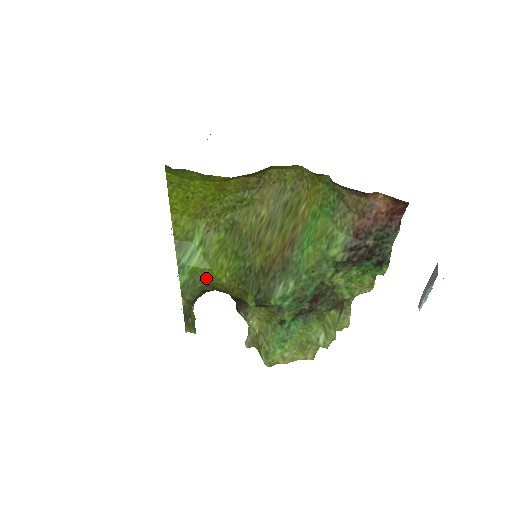
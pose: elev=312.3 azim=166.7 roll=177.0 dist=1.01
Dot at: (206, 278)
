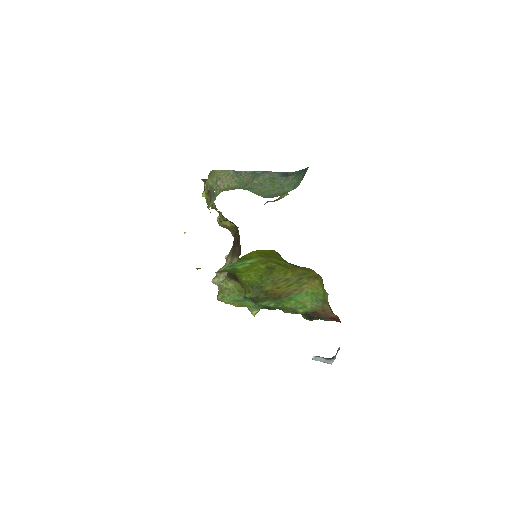
Dot at: (236, 272)
